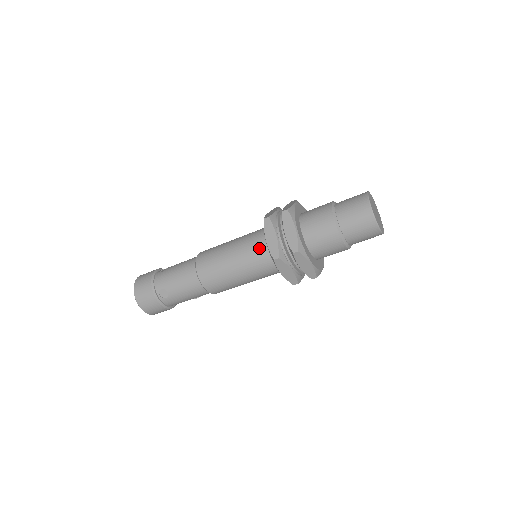
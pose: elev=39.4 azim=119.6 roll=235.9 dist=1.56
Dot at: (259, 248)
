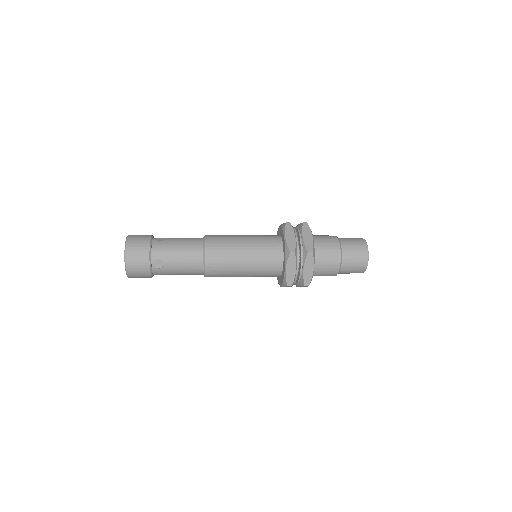
Dot at: occluded
